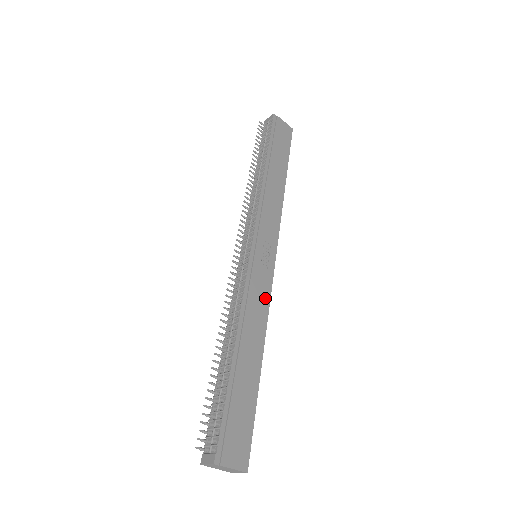
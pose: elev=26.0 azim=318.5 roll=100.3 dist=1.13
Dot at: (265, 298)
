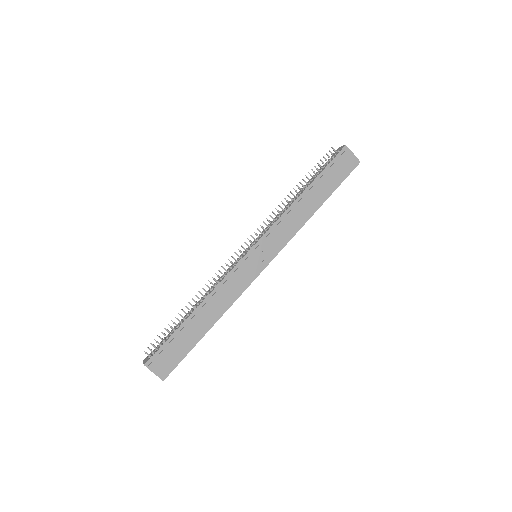
Dot at: (240, 288)
